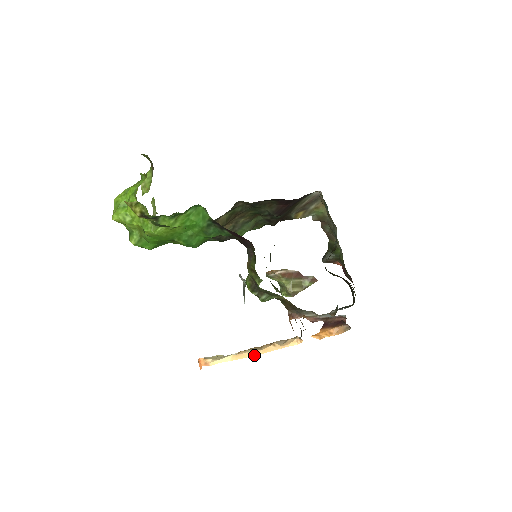
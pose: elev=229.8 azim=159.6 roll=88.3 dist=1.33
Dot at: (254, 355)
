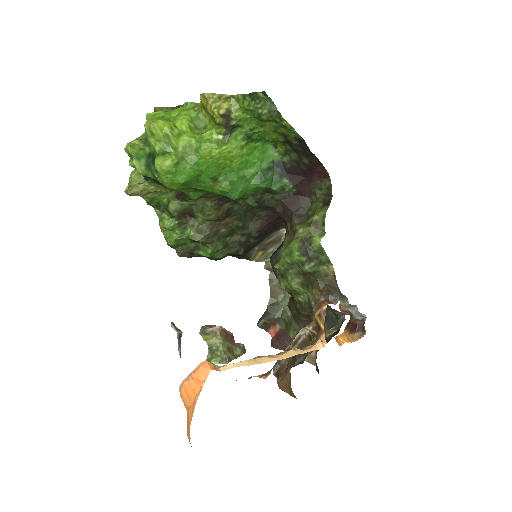
Dot at: (275, 359)
